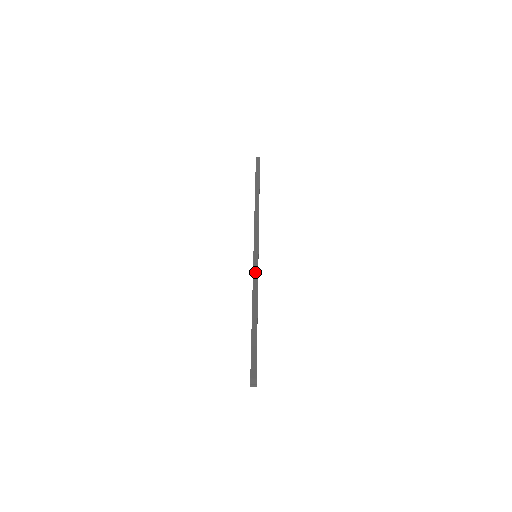
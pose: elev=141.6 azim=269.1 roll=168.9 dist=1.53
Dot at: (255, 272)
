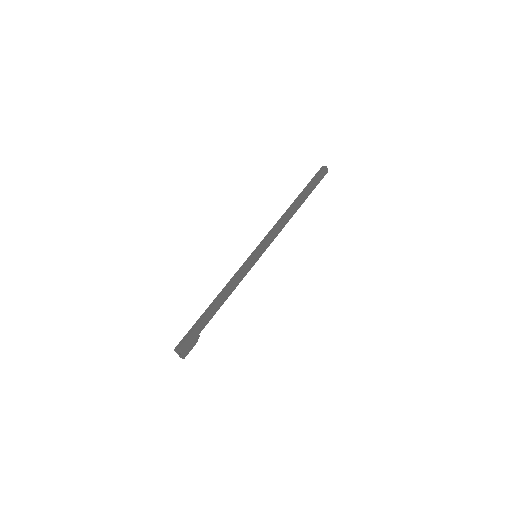
Dot at: (240, 269)
